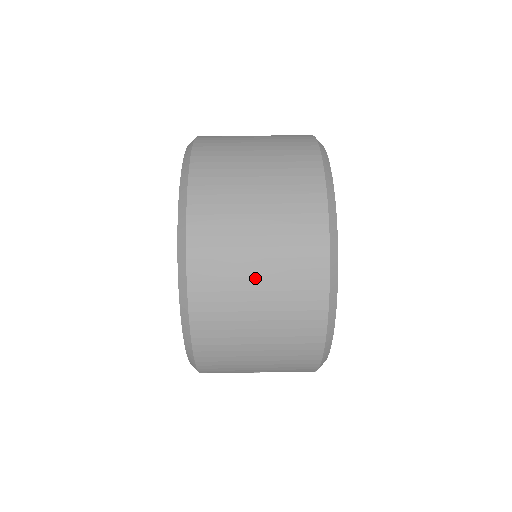
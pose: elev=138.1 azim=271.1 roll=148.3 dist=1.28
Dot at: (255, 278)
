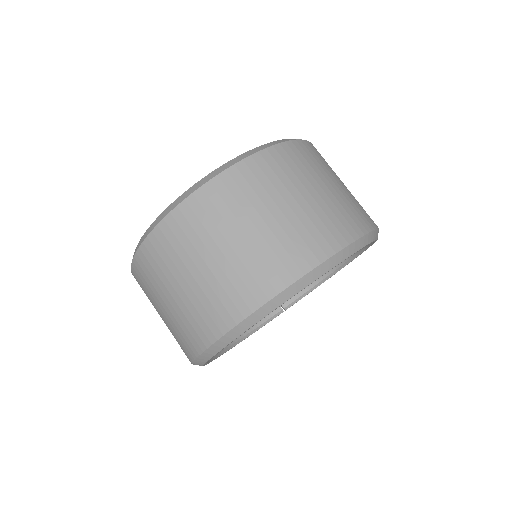
Dot at: occluded
